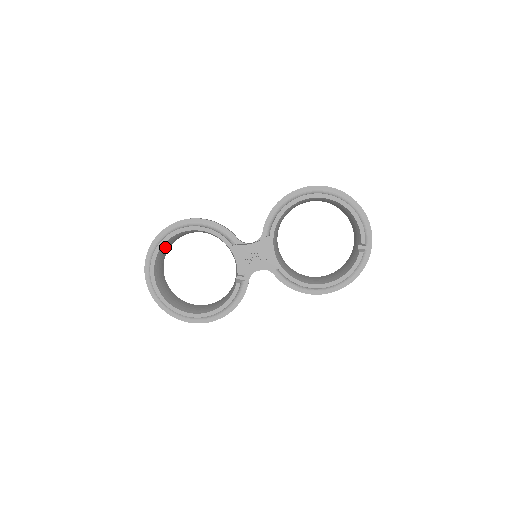
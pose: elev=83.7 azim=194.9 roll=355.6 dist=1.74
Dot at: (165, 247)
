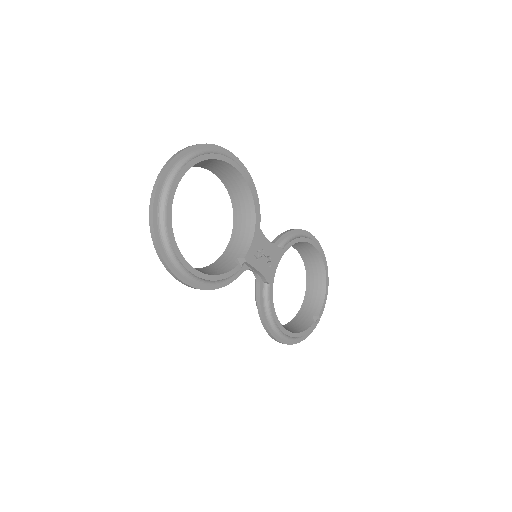
Dot at: (204, 162)
